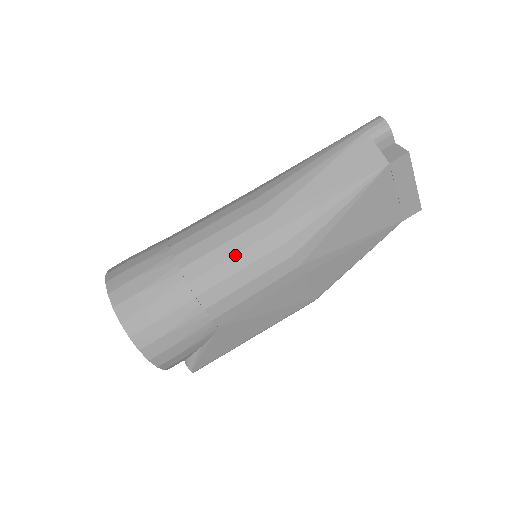
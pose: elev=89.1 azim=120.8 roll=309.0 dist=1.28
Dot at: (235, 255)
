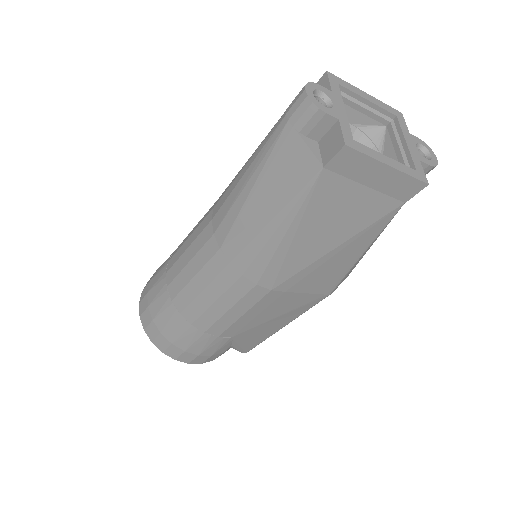
Dot at: (204, 289)
